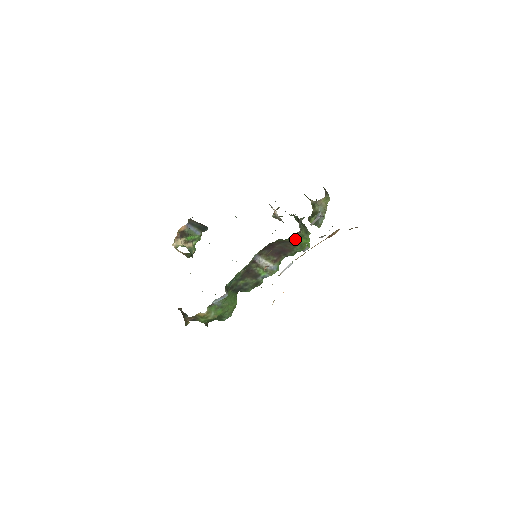
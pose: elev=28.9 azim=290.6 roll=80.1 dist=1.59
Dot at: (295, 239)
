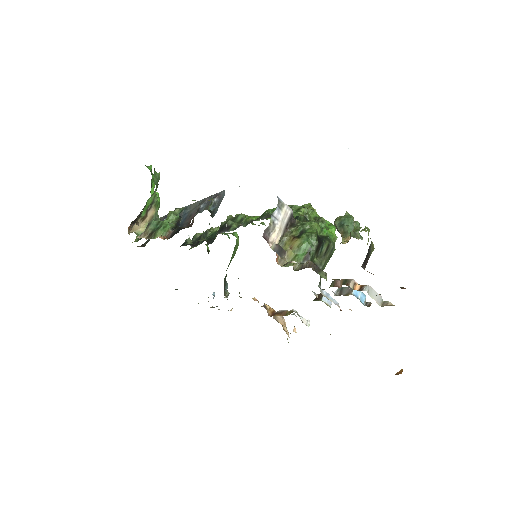
Dot at: occluded
